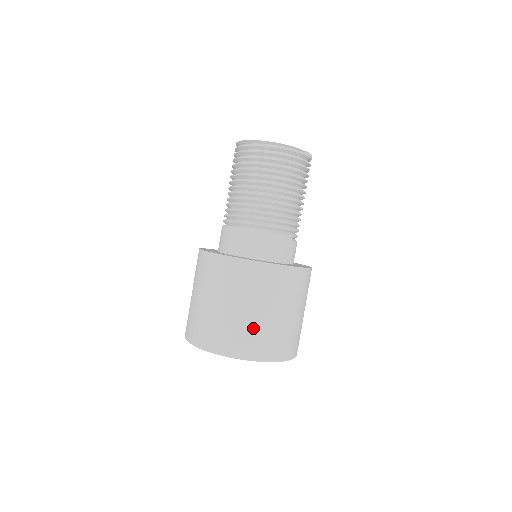
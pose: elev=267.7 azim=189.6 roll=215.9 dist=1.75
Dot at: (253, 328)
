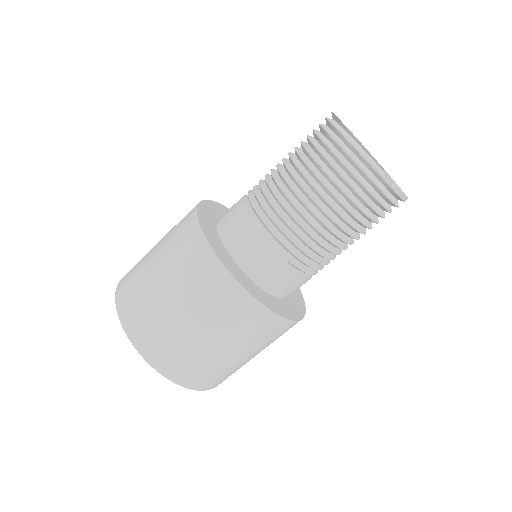
Dot at: (152, 305)
